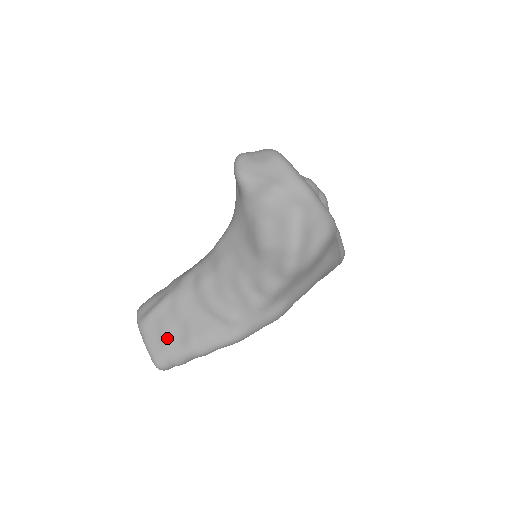
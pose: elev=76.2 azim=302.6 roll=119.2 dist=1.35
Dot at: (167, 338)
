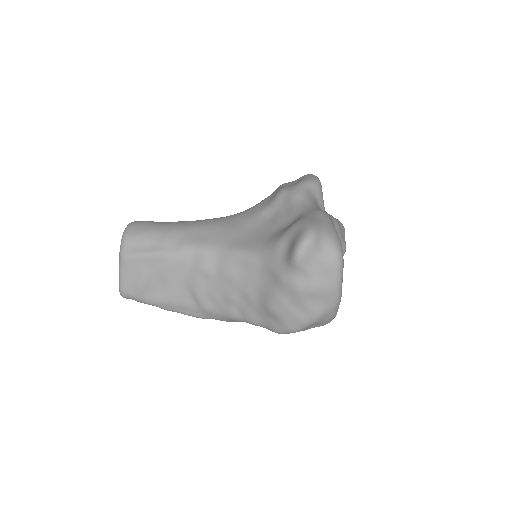
Dot at: (143, 286)
